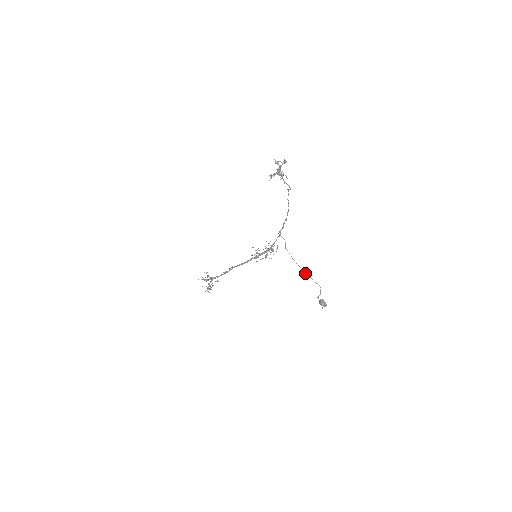
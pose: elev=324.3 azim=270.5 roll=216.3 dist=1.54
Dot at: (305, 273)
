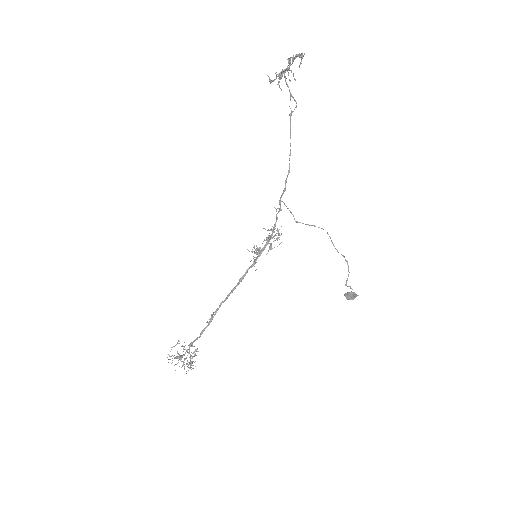
Dot at: occluded
